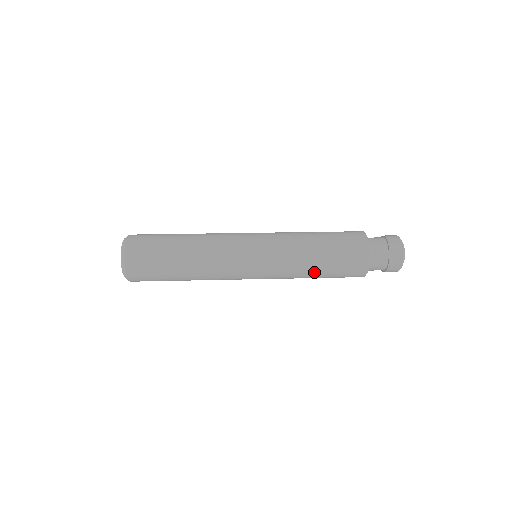
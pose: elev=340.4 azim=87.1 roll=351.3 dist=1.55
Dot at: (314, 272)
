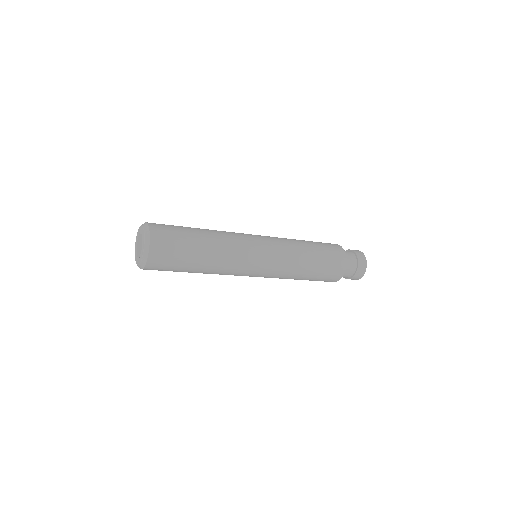
Dot at: (309, 253)
